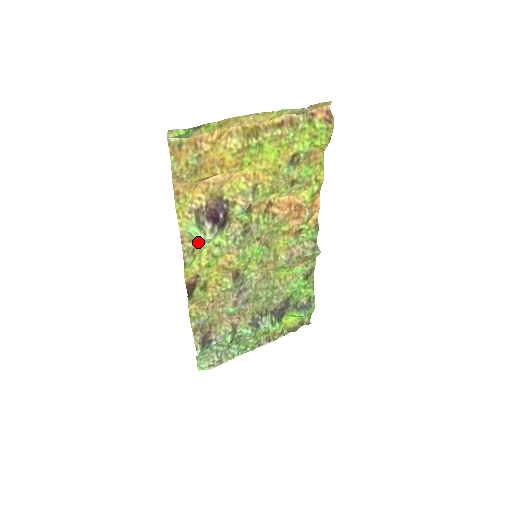
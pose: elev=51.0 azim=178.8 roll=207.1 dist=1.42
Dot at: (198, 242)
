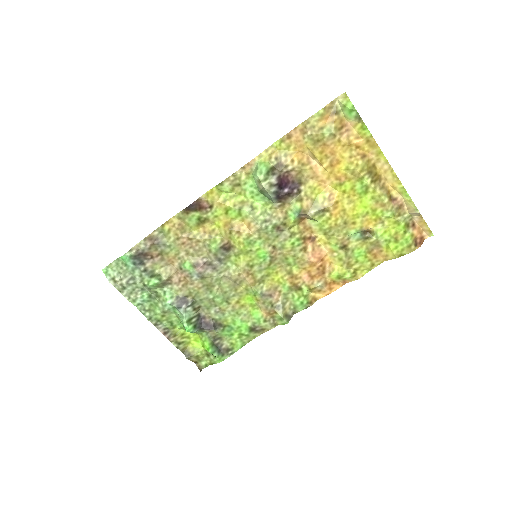
Dot at: (249, 184)
